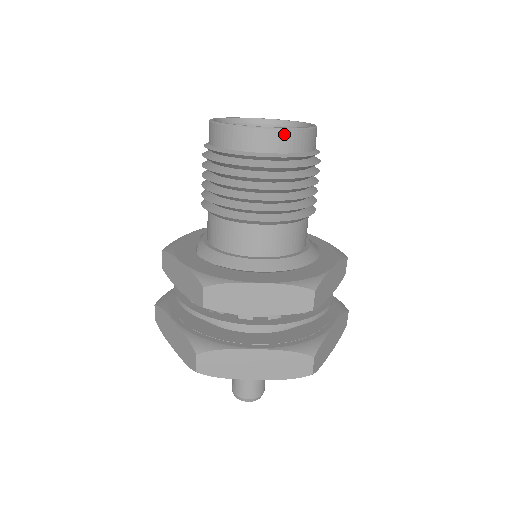
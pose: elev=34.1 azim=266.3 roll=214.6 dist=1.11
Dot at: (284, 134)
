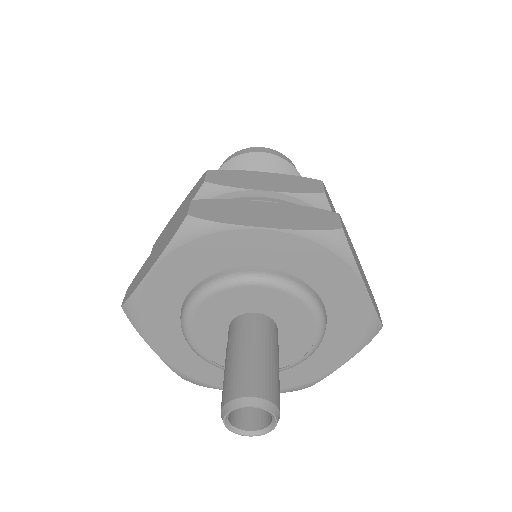
Dot at: (275, 152)
